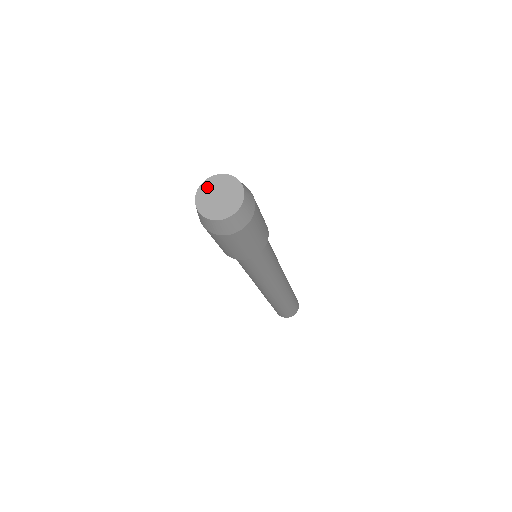
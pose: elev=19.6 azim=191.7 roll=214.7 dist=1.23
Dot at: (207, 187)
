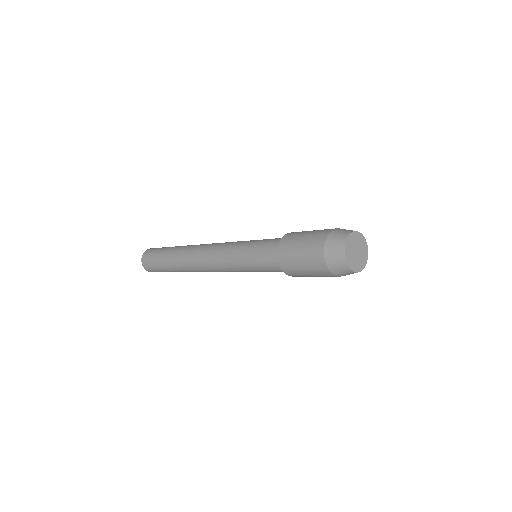
Dot at: (349, 249)
